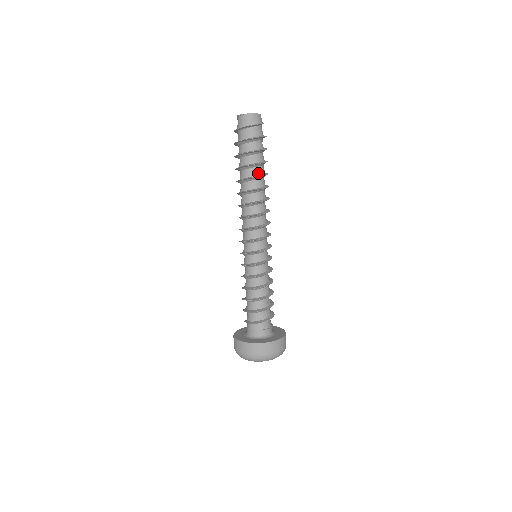
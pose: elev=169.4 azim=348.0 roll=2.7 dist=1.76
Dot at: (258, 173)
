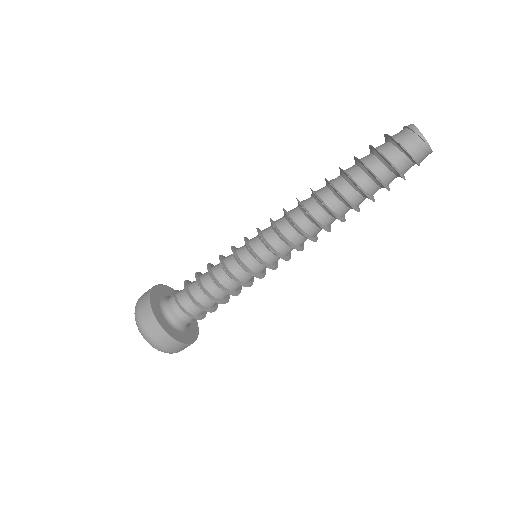
Dot at: occluded
